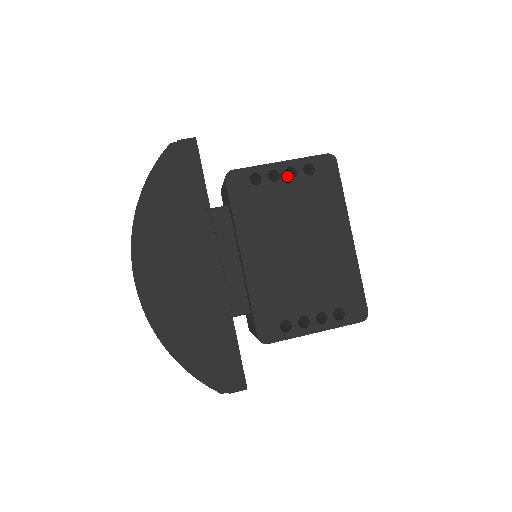
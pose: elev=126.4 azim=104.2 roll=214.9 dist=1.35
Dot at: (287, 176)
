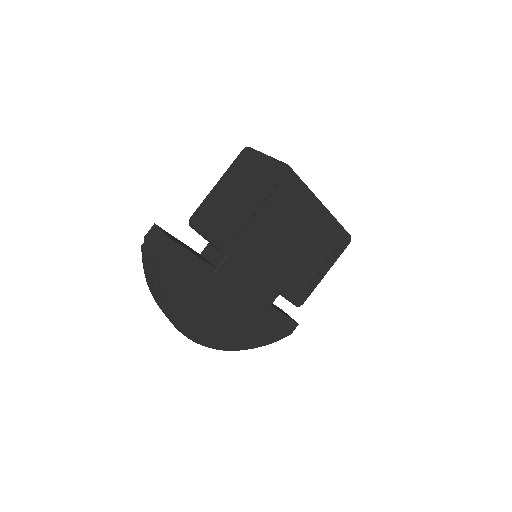
Dot at: occluded
